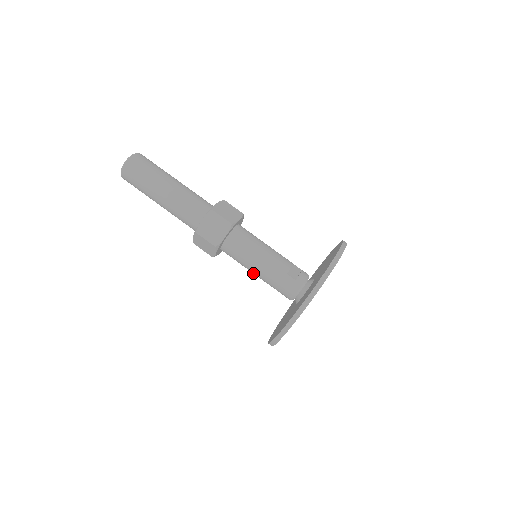
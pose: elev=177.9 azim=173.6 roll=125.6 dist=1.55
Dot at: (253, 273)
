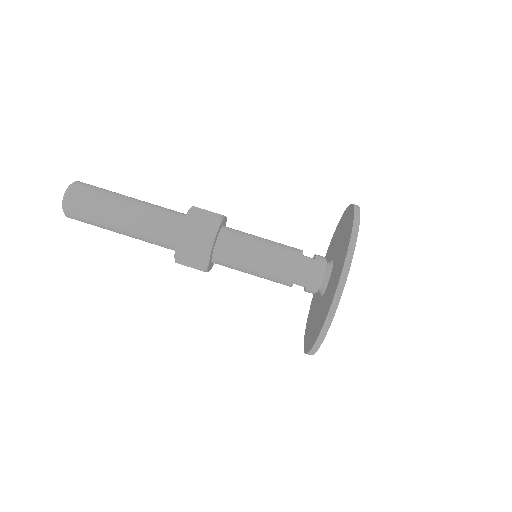
Dot at: (260, 274)
